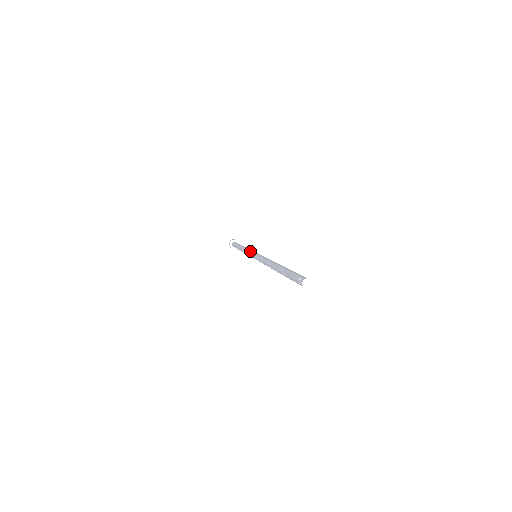
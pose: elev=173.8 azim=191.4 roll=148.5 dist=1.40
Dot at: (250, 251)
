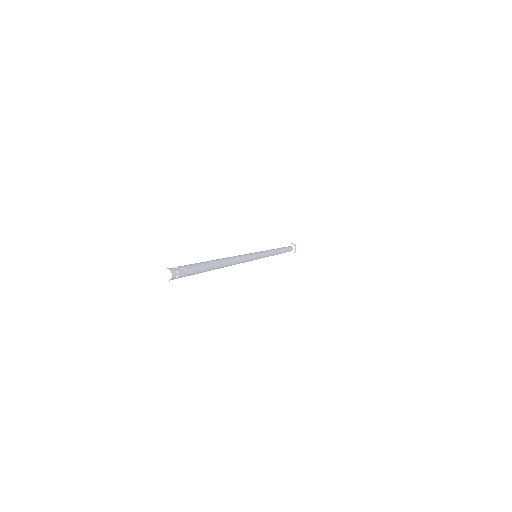
Dot at: occluded
